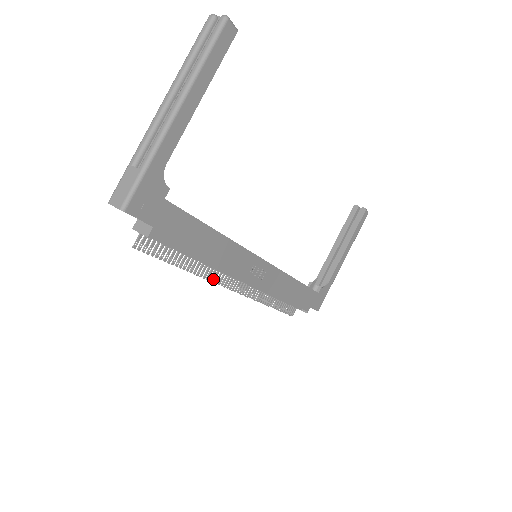
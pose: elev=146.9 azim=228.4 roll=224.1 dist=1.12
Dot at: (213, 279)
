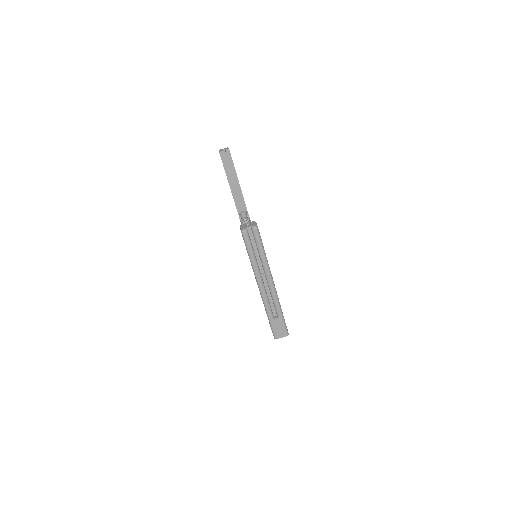
Dot at: occluded
